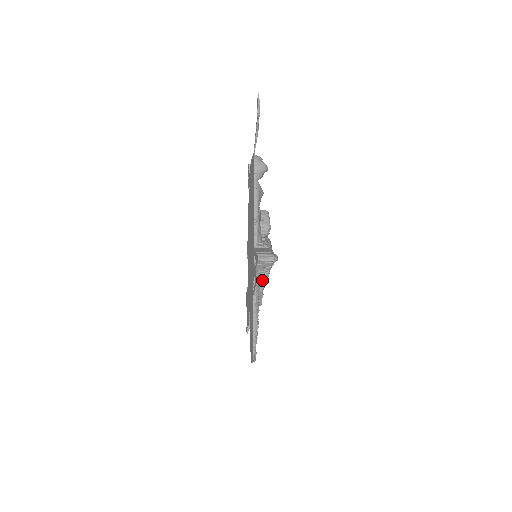
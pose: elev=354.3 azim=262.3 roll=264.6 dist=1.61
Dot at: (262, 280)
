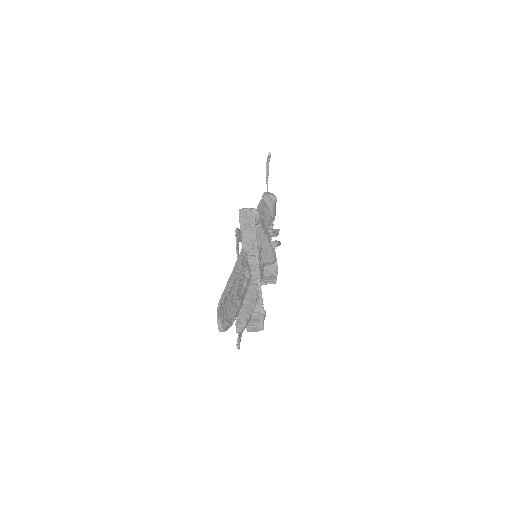
Dot at: (253, 262)
